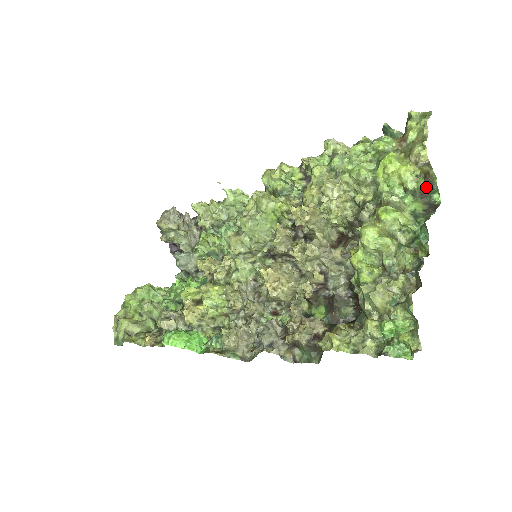
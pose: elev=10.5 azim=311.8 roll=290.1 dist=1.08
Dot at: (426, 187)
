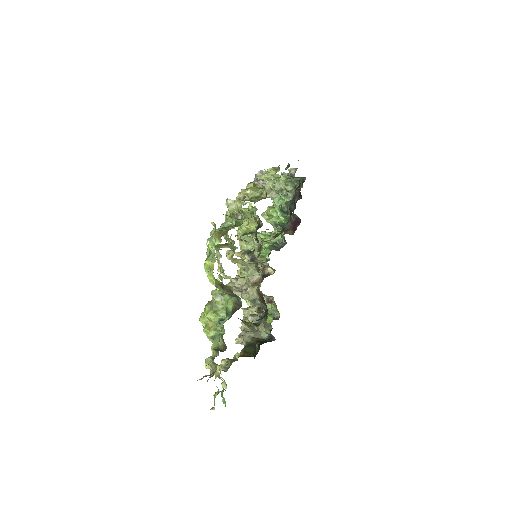
Dot at: (229, 292)
